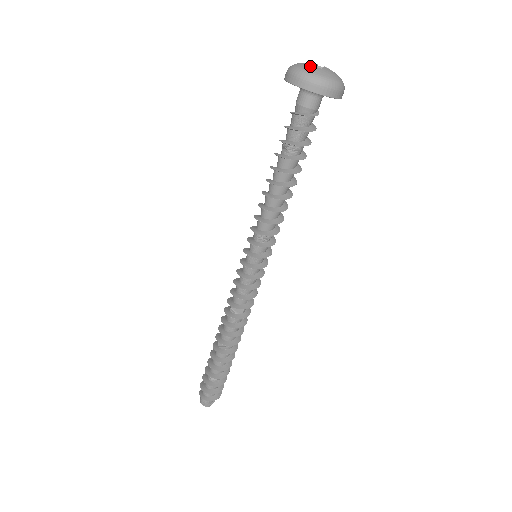
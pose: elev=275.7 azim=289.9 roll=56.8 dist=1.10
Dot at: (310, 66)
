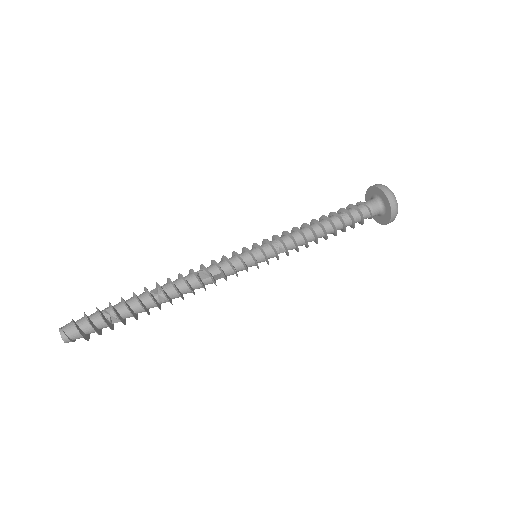
Dot at: occluded
